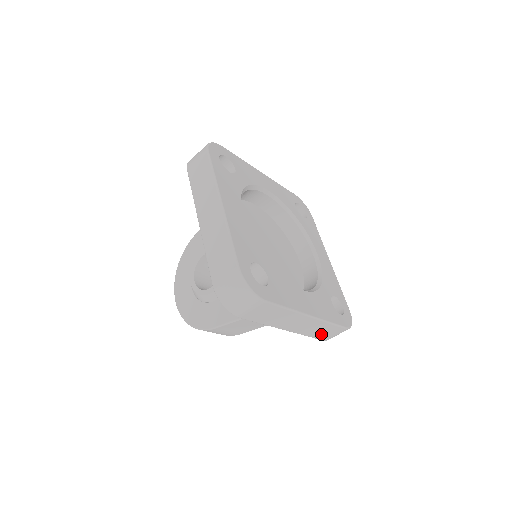
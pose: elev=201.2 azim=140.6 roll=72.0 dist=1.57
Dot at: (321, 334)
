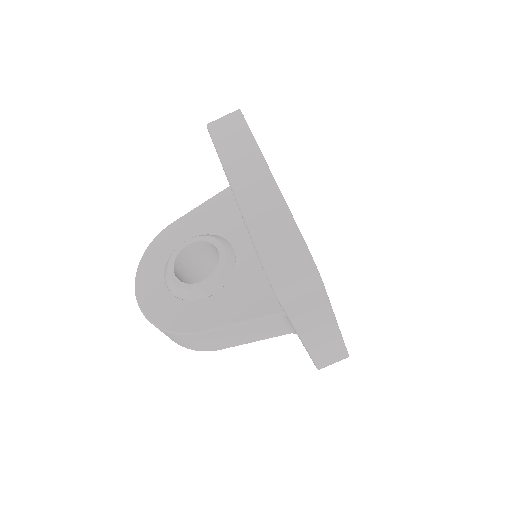
Dot at: (324, 358)
